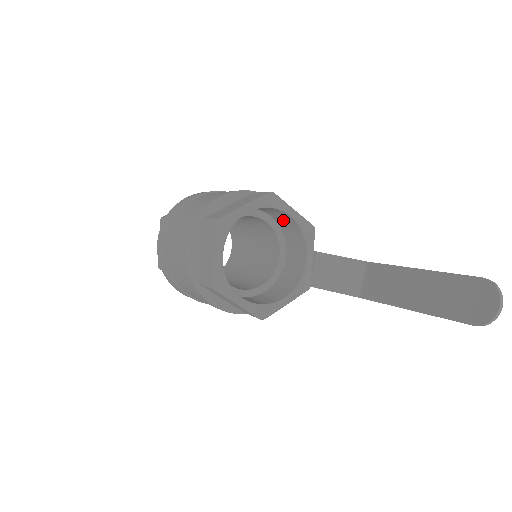
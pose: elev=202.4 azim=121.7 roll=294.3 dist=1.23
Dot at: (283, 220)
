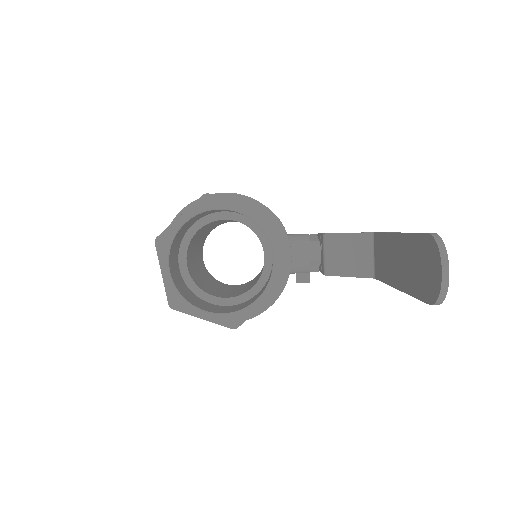
Dot at: occluded
